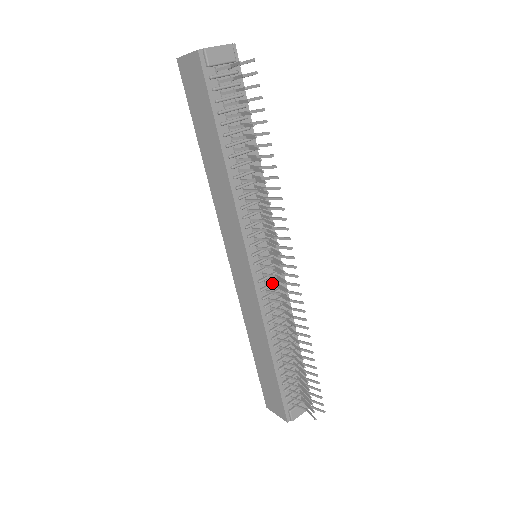
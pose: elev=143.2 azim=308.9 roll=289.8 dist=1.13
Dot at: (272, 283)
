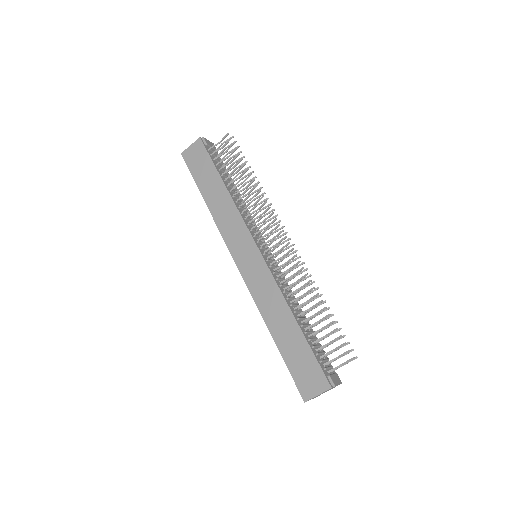
Dot at: (277, 259)
